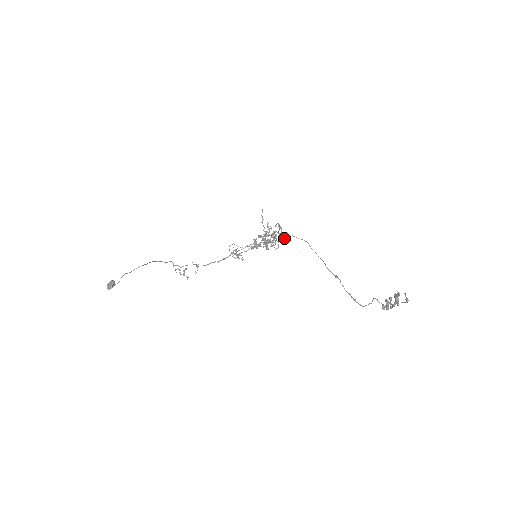
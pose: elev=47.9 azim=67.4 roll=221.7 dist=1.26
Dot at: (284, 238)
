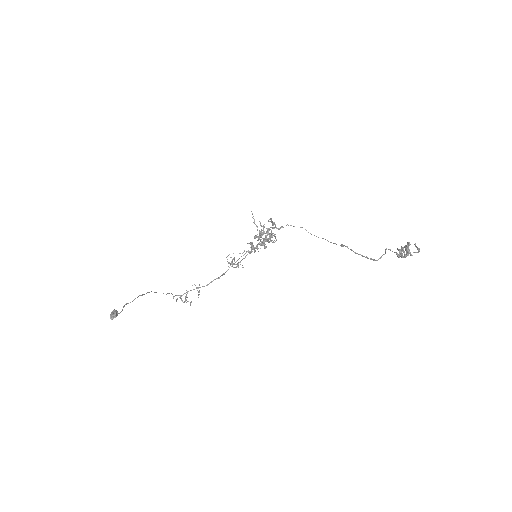
Dot at: (280, 228)
